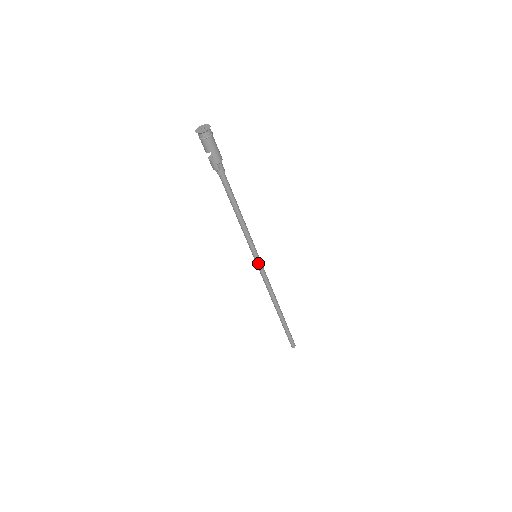
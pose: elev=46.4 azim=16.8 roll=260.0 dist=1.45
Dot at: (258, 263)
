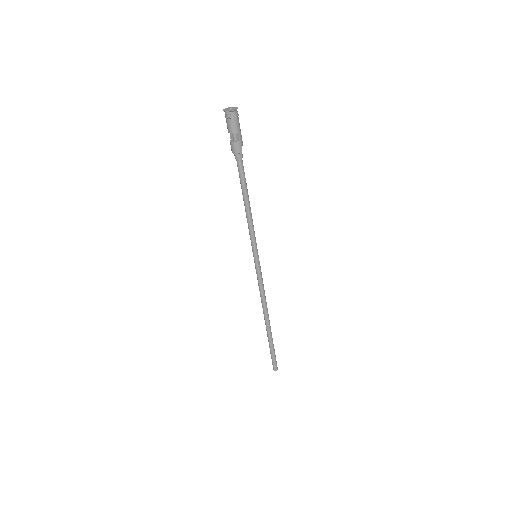
Dot at: (258, 263)
